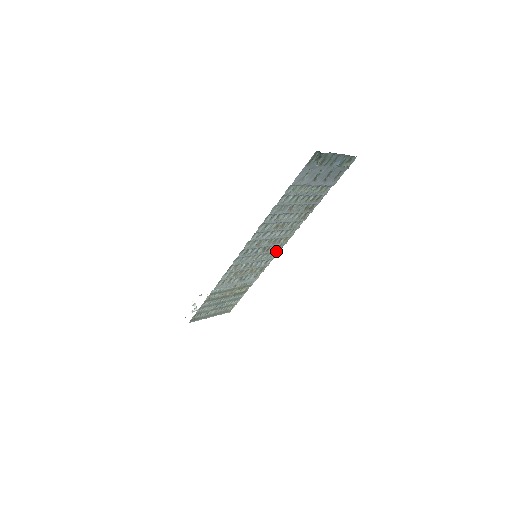
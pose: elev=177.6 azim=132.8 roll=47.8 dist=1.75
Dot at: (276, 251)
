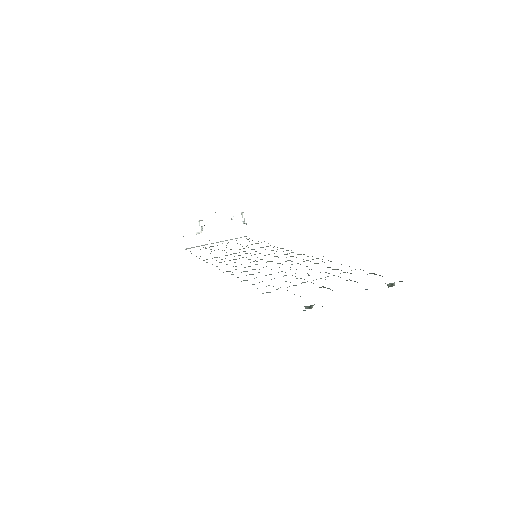
Dot at: occluded
